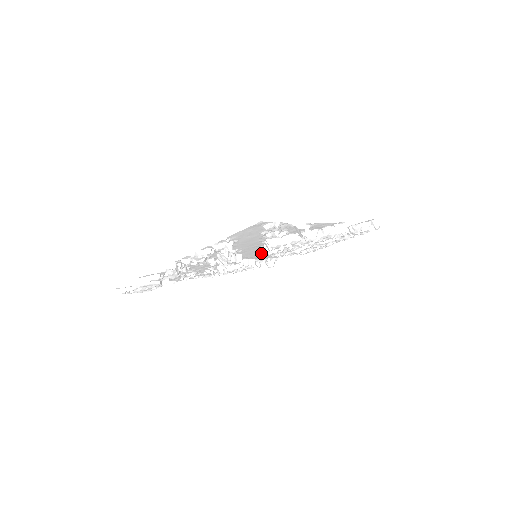
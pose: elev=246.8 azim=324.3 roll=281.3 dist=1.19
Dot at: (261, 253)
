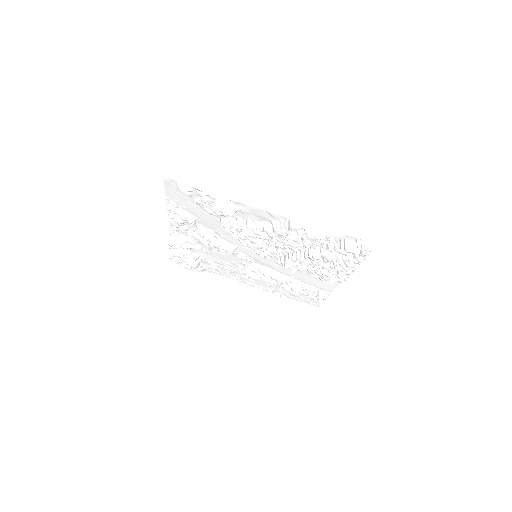
Dot at: (271, 260)
